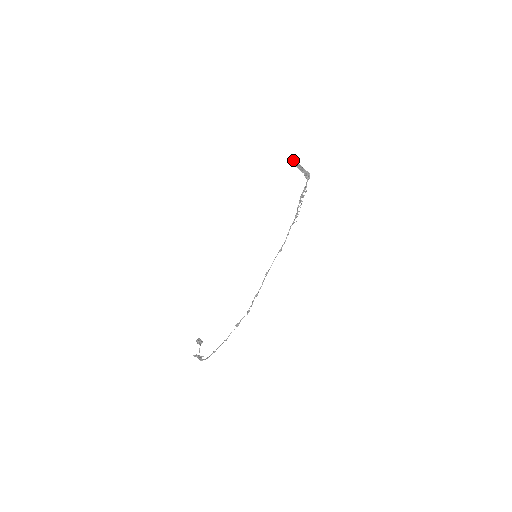
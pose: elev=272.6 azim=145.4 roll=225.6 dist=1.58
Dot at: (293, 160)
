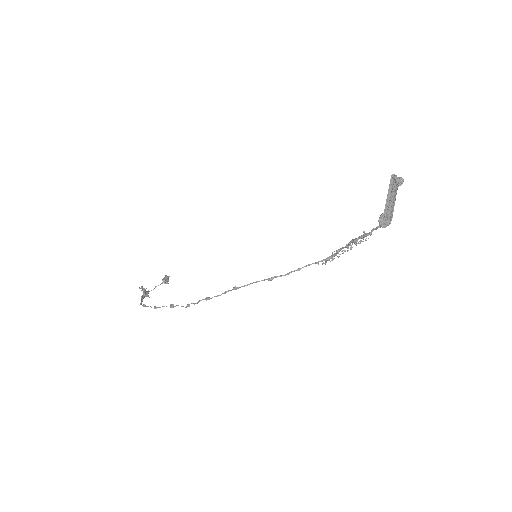
Dot at: (394, 182)
